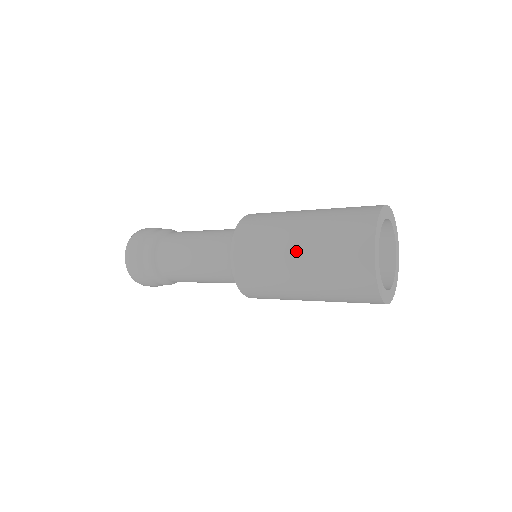
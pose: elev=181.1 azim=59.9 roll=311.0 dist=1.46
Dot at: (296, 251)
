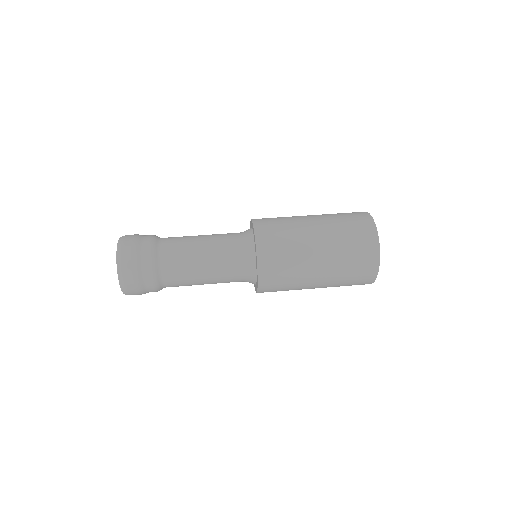
Dot at: (317, 286)
